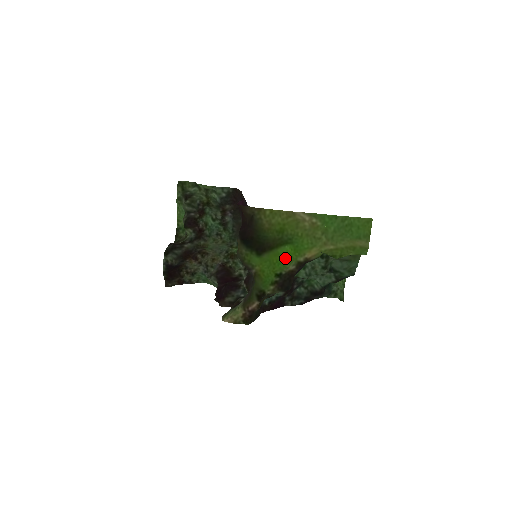
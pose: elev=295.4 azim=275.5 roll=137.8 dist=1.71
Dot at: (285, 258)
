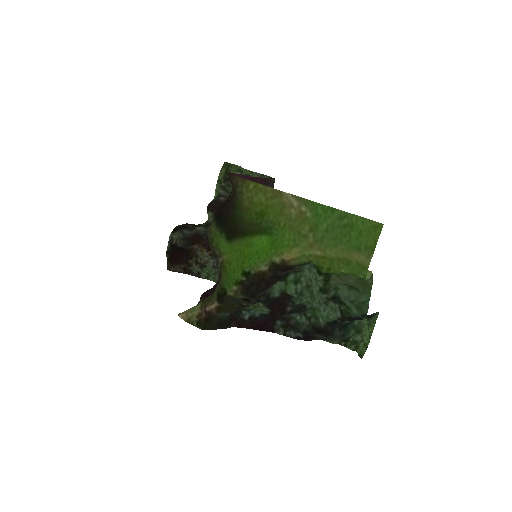
Dot at: (259, 253)
